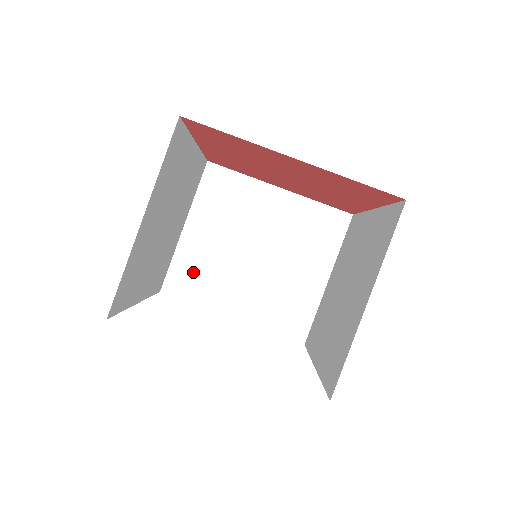
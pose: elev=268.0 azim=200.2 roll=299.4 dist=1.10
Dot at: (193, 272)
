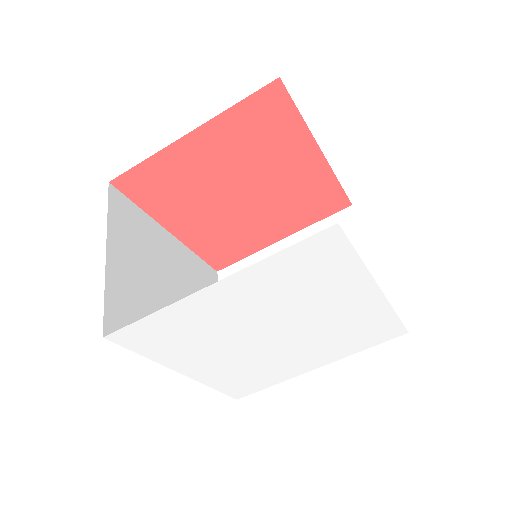
Dot at: occluded
